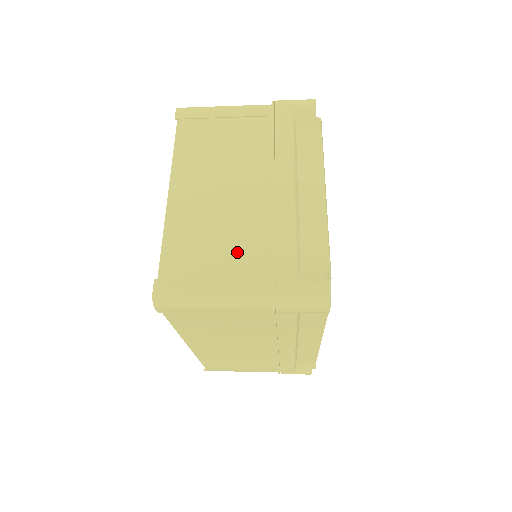
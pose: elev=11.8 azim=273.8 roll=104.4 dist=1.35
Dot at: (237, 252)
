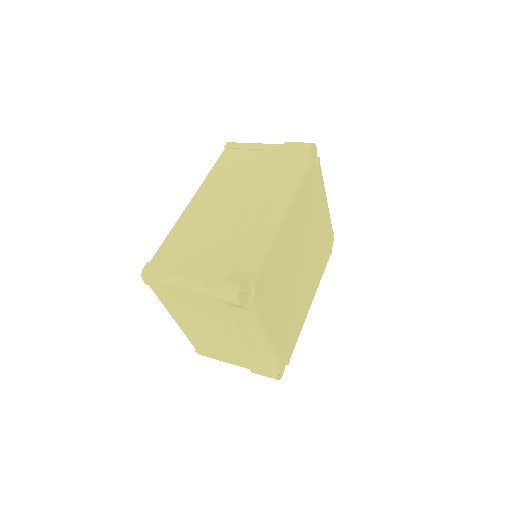
Dot at: (228, 353)
